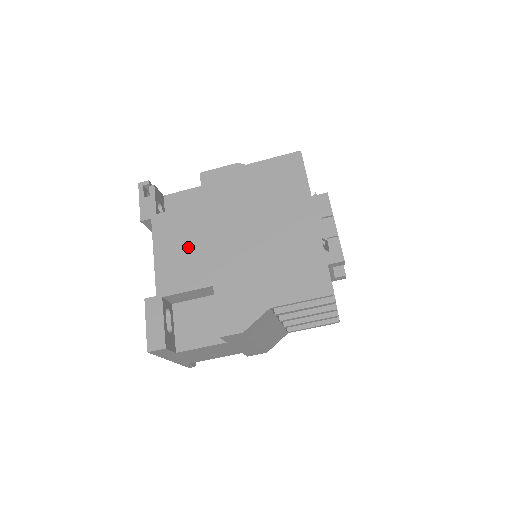
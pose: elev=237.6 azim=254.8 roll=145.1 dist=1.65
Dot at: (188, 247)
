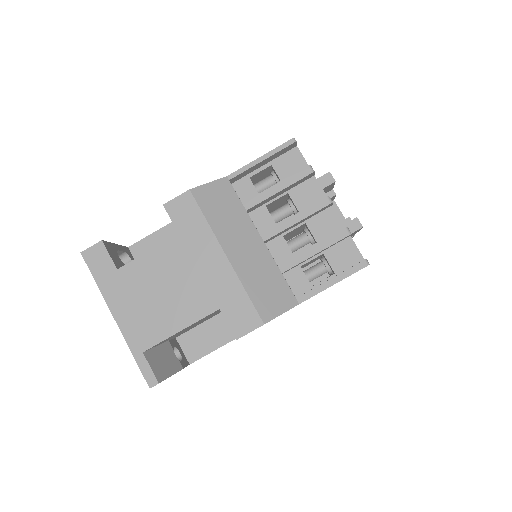
Dot at: occluded
